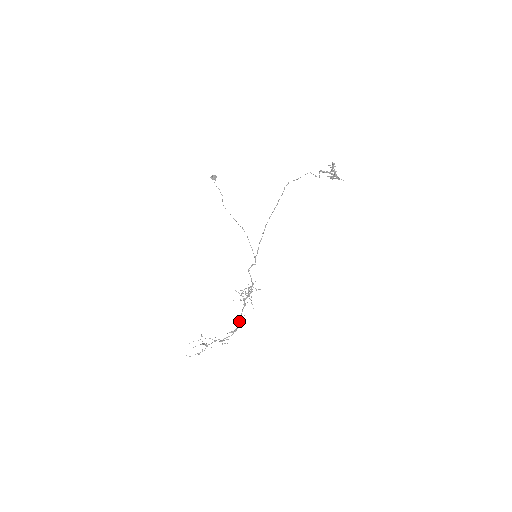
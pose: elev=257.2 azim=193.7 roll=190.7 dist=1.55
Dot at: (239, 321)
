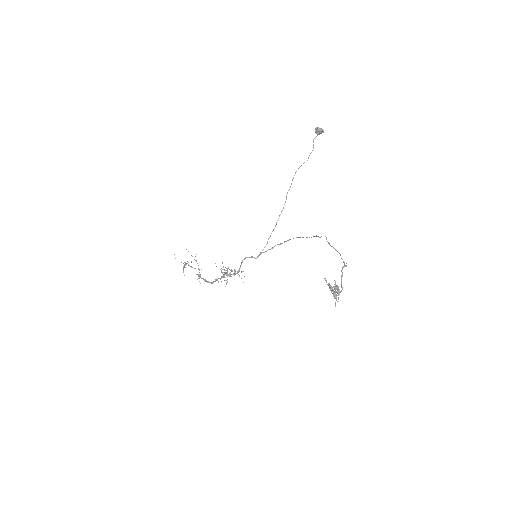
Dot at: (214, 281)
